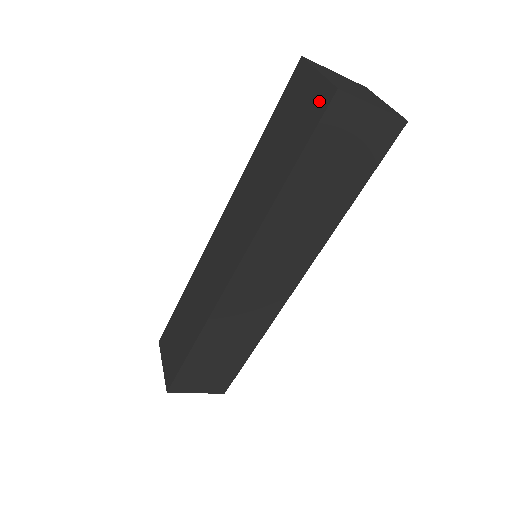
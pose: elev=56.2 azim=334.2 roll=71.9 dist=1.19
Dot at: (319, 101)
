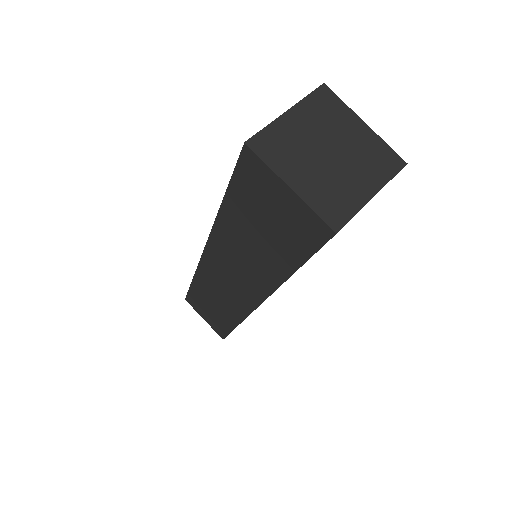
Dot at: (308, 228)
